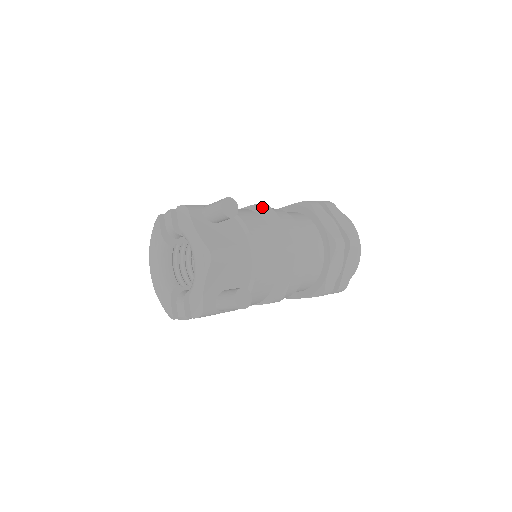
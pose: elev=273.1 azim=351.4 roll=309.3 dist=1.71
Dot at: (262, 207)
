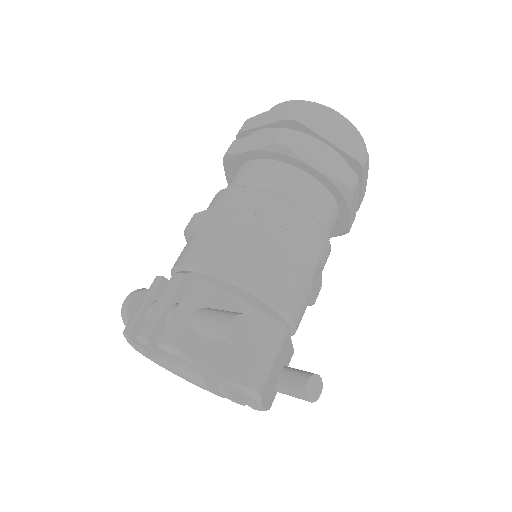
Dot at: (244, 228)
